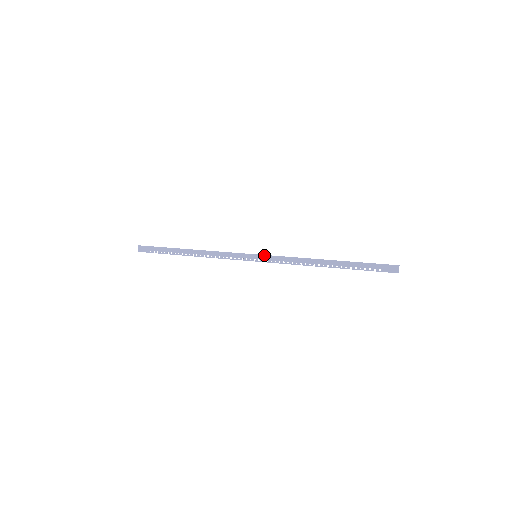
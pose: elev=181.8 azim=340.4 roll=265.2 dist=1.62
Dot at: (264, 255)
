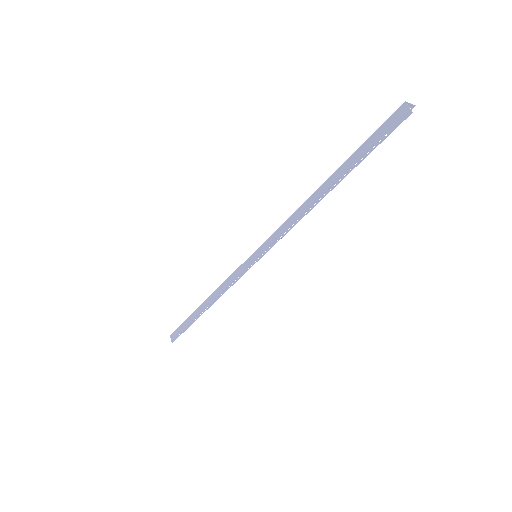
Dot at: (259, 247)
